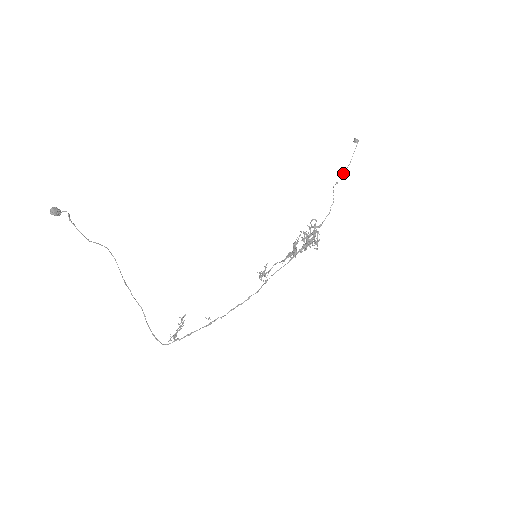
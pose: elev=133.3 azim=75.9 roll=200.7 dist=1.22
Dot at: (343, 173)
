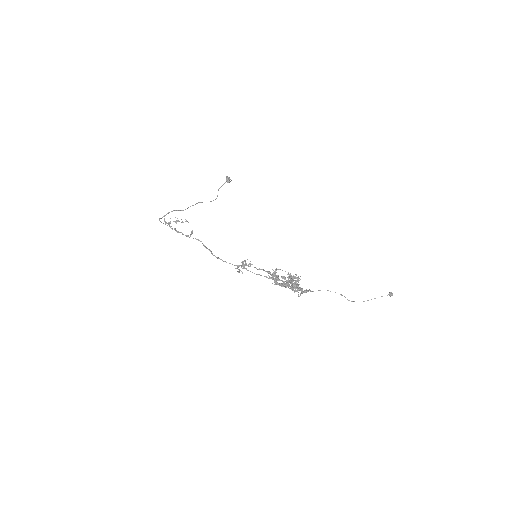
Dot at: occluded
